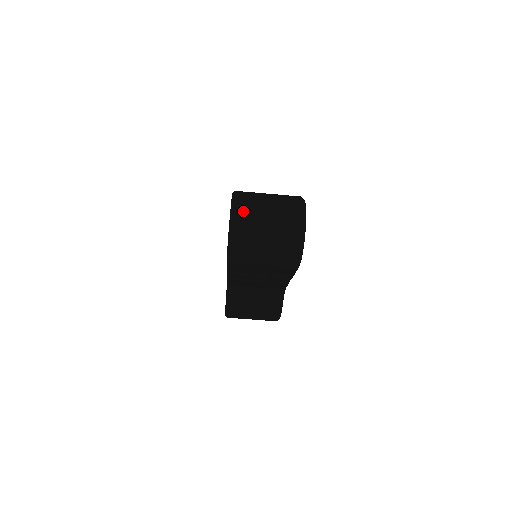
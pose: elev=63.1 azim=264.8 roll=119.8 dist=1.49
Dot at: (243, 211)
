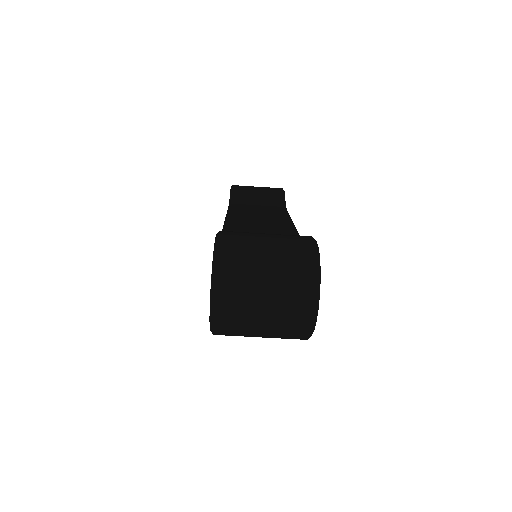
Dot at: (229, 282)
